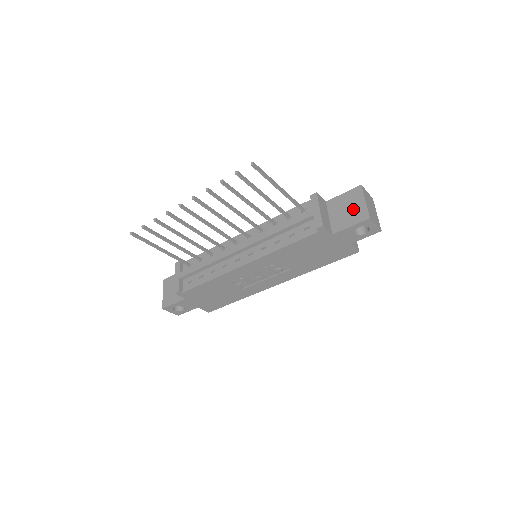
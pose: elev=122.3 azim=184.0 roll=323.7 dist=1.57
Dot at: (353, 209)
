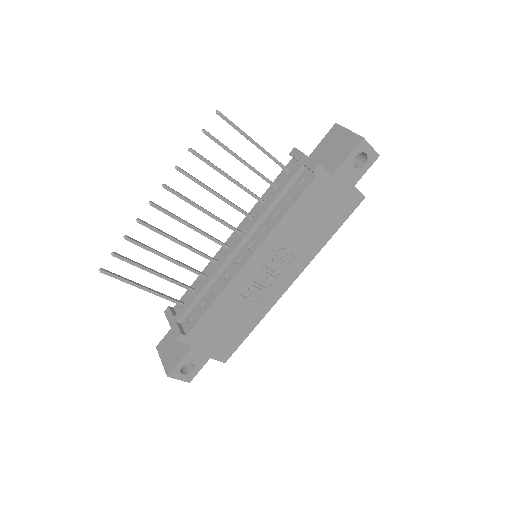
Dot at: (340, 143)
